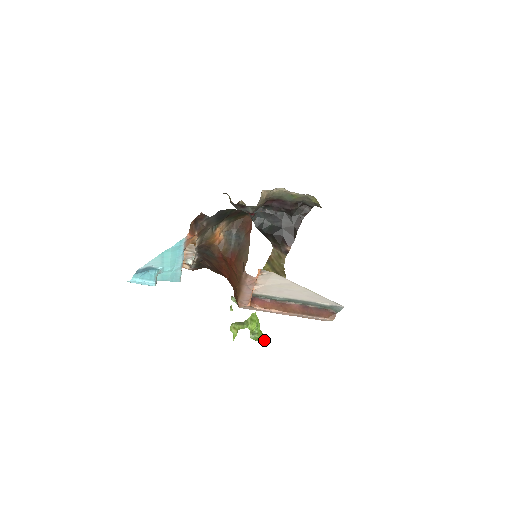
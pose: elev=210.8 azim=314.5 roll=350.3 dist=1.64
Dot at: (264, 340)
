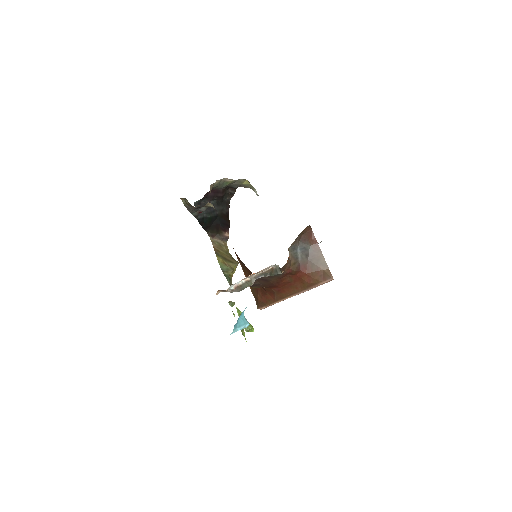
Dot at: occluded
